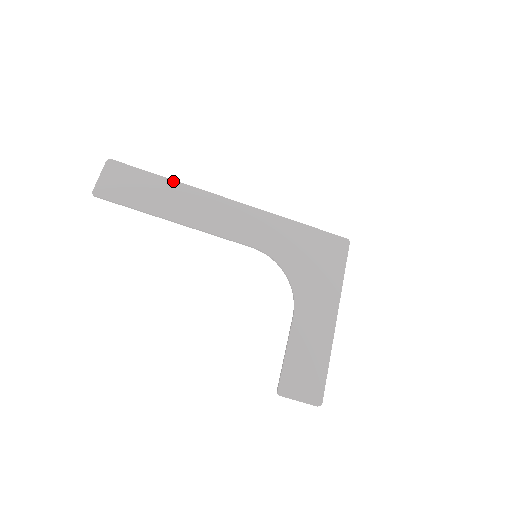
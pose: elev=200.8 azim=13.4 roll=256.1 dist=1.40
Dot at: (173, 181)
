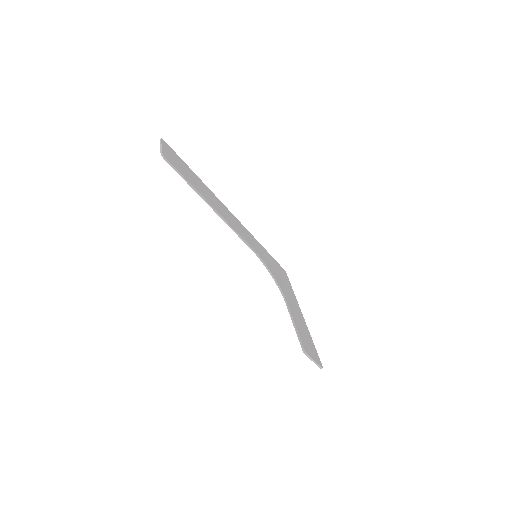
Dot at: (200, 180)
